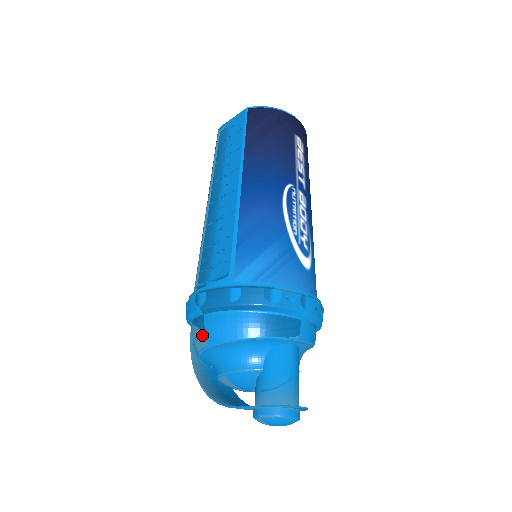
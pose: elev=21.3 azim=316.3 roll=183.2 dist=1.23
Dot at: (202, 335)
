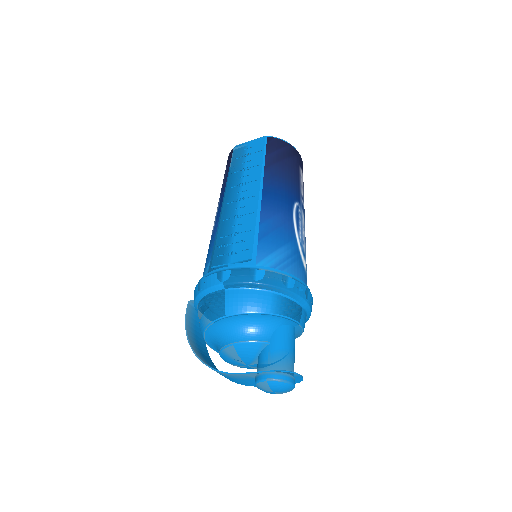
Dot at: (221, 306)
